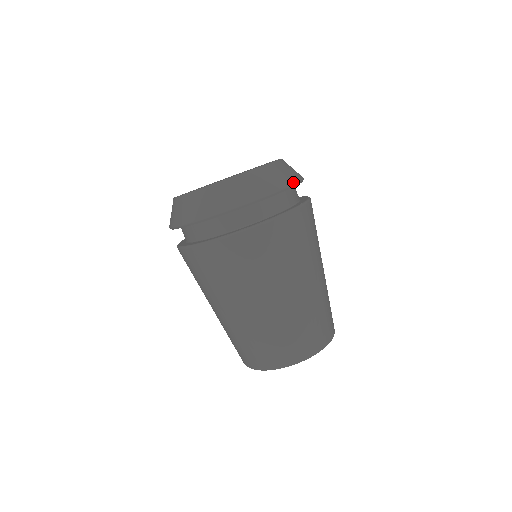
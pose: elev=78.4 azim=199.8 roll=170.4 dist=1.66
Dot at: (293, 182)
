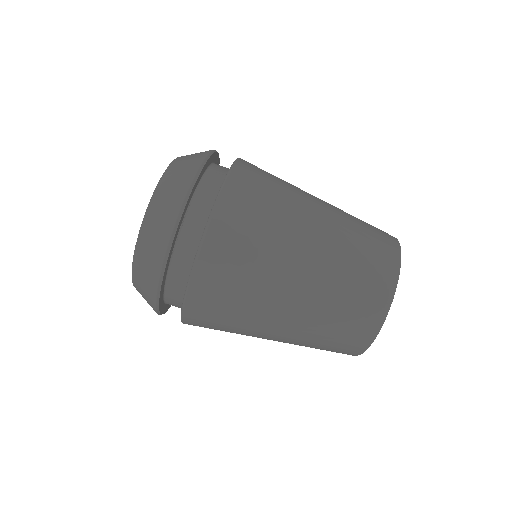
Dot at: (200, 162)
